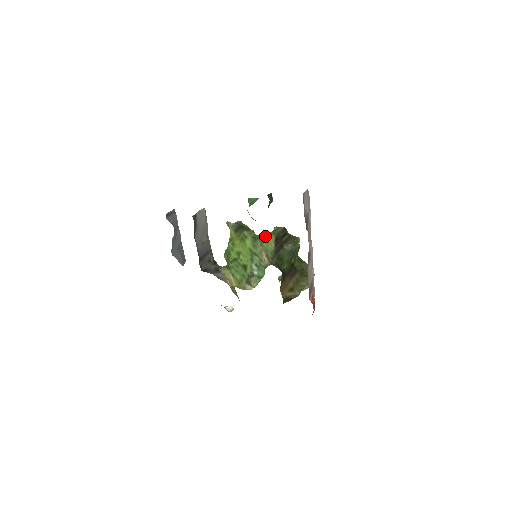
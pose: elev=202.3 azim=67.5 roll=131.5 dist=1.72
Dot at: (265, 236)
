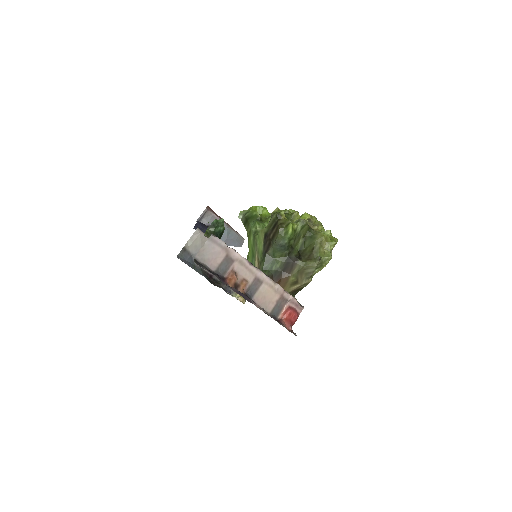
Dot at: (258, 233)
